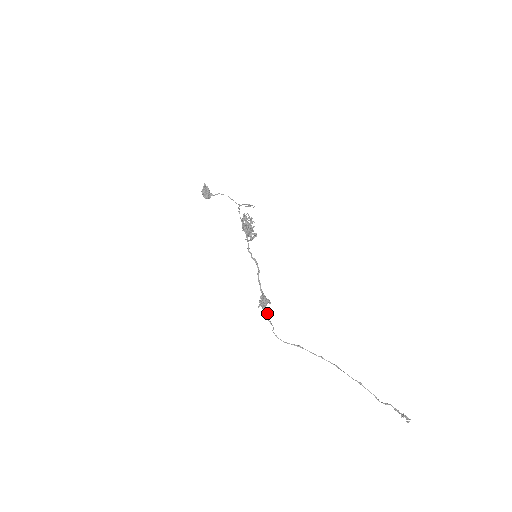
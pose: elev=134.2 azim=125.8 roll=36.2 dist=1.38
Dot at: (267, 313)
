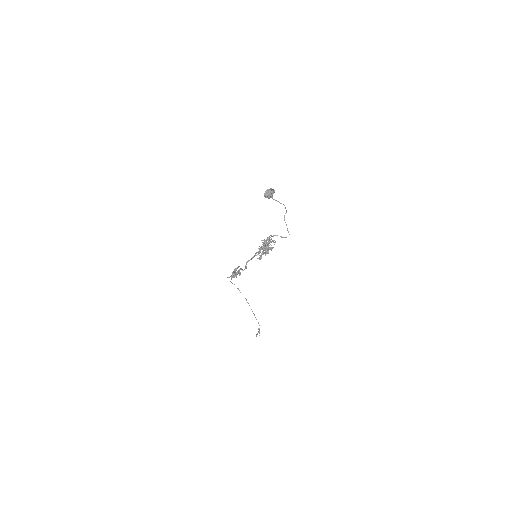
Dot at: occluded
